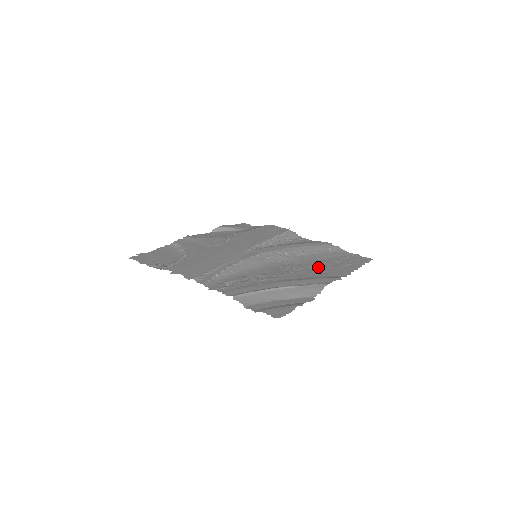
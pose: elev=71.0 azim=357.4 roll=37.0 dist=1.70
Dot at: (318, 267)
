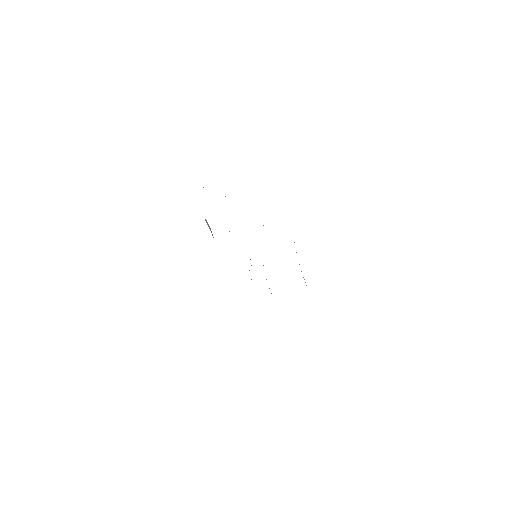
Dot at: occluded
